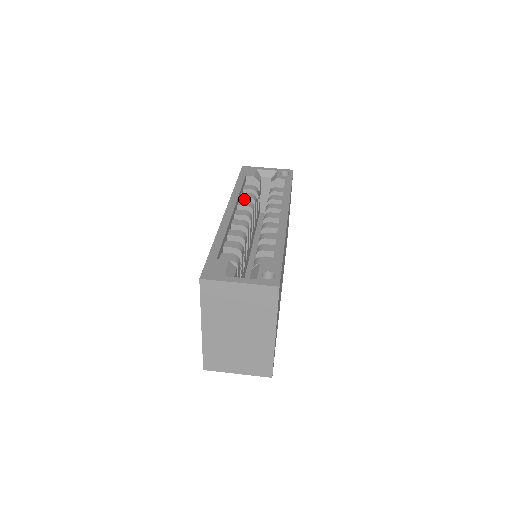
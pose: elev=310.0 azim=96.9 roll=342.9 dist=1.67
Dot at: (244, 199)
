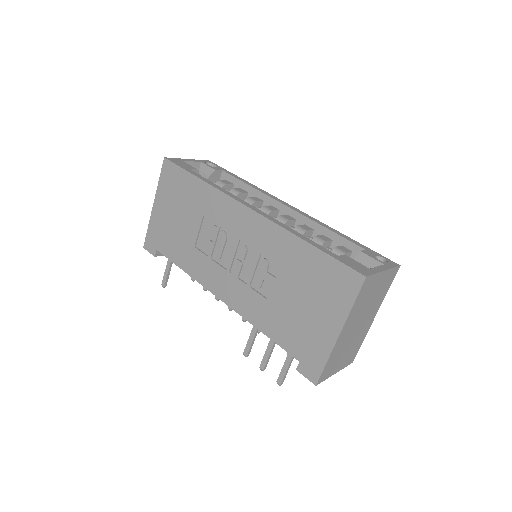
Dot at: occluded
